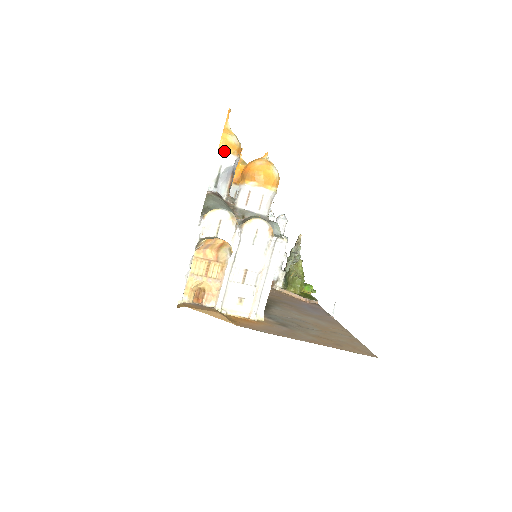
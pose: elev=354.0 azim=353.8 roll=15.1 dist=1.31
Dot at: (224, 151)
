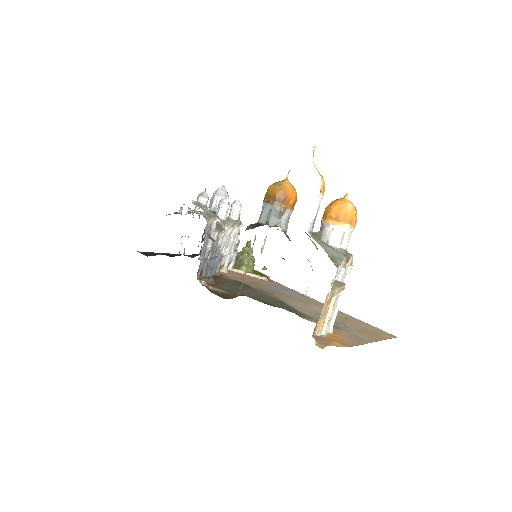
Dot at: (323, 195)
